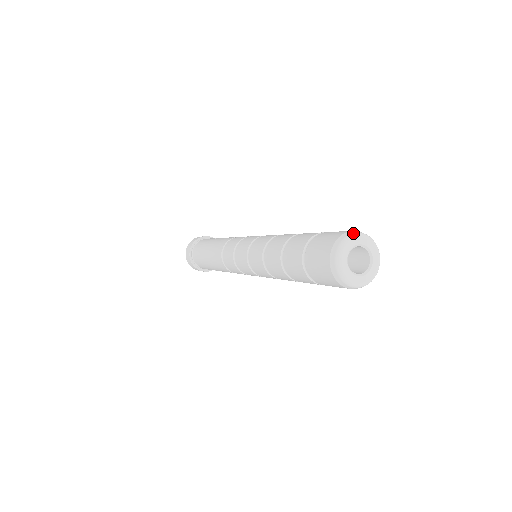
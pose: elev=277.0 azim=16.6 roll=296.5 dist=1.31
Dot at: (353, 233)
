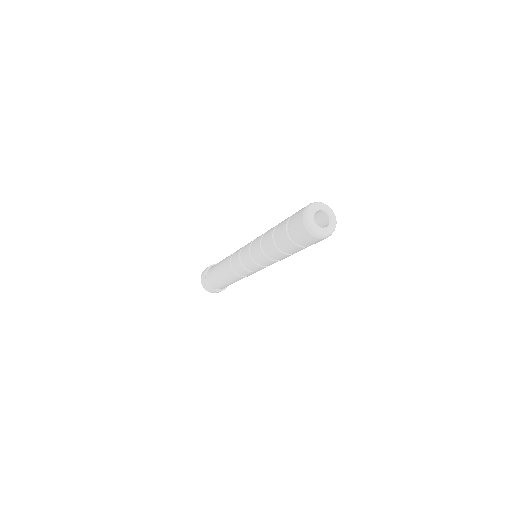
Dot at: (307, 210)
